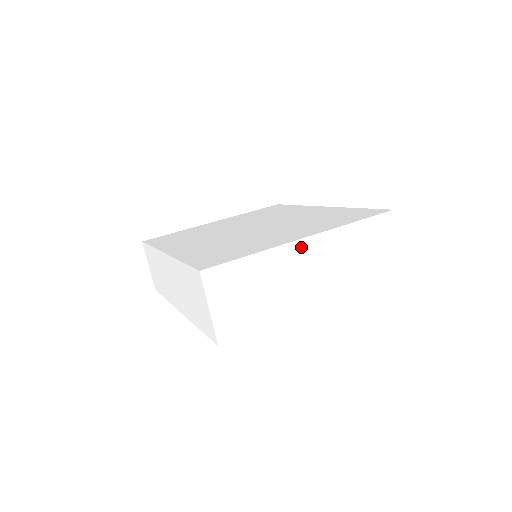
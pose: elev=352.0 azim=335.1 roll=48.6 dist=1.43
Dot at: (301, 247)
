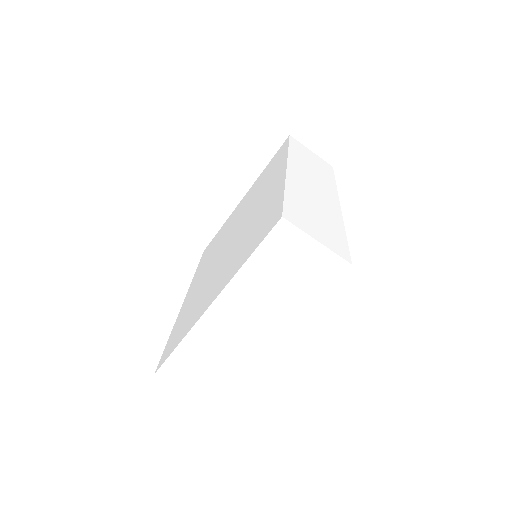
Dot at: (214, 314)
